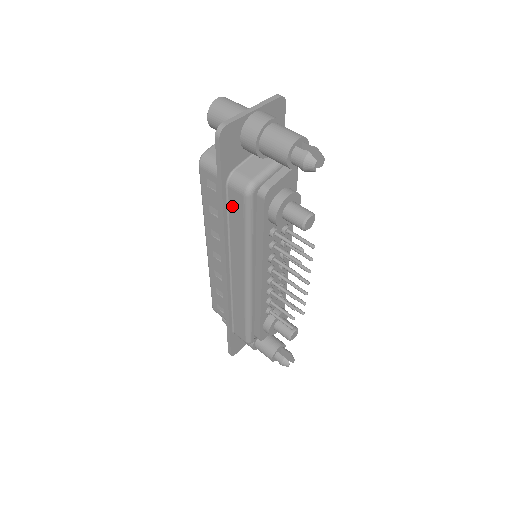
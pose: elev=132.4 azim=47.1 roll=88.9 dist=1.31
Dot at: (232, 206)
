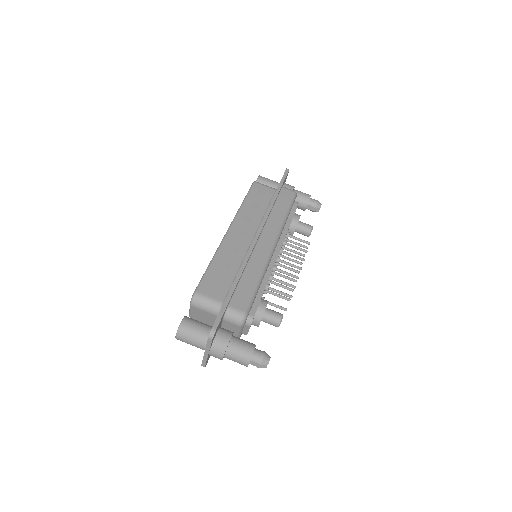
Dot at: occluded
